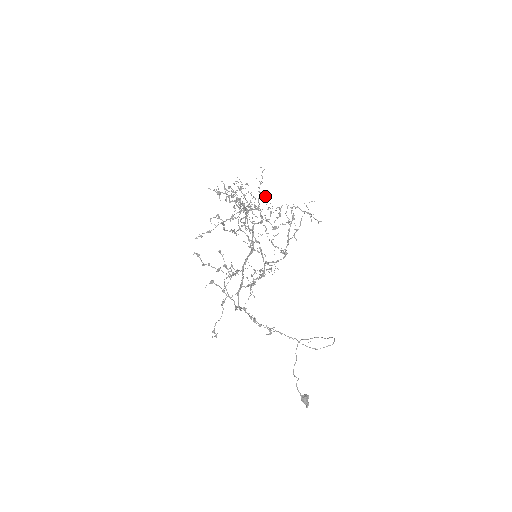
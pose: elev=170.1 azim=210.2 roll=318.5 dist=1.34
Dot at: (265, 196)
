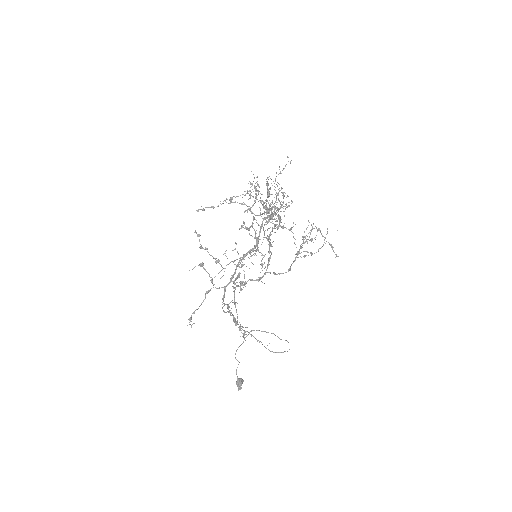
Dot at: occluded
